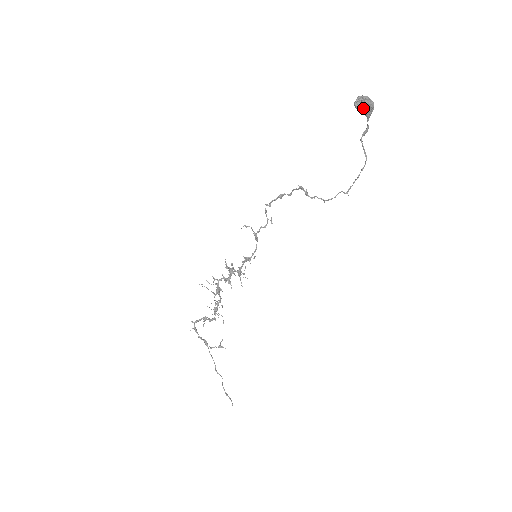
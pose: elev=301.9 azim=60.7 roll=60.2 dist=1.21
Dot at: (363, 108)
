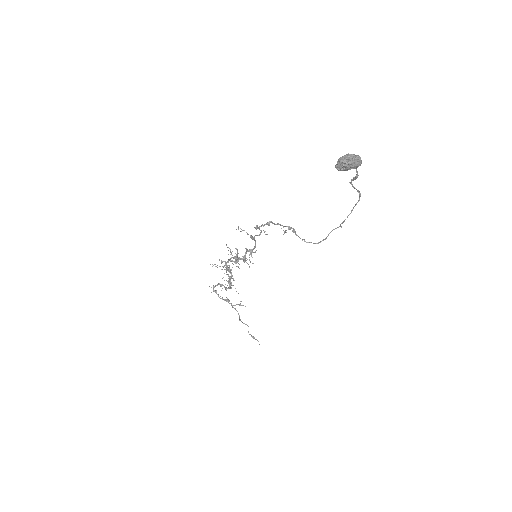
Dot at: (347, 169)
